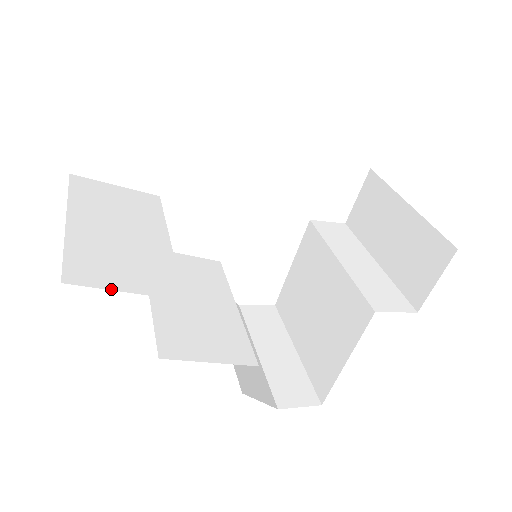
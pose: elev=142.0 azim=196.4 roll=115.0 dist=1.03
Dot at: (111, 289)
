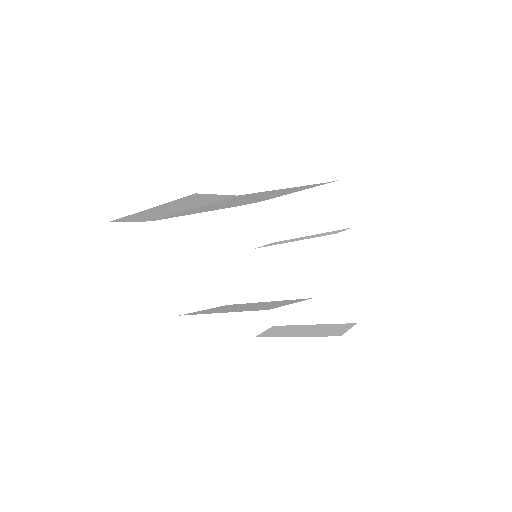
Dot at: occluded
